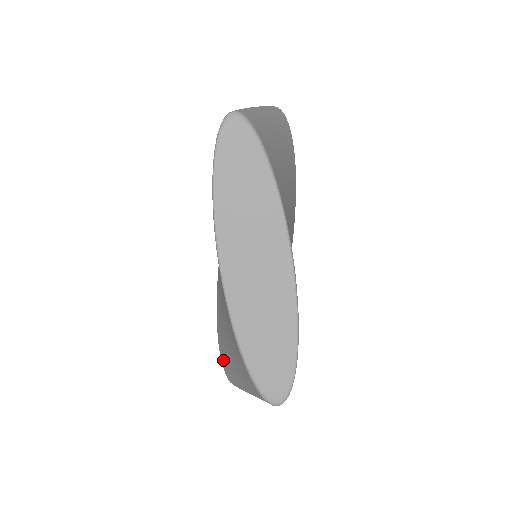
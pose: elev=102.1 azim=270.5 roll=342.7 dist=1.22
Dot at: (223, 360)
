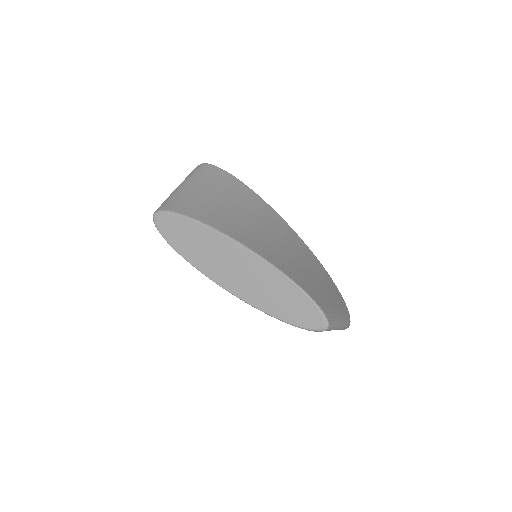
Dot at: occluded
